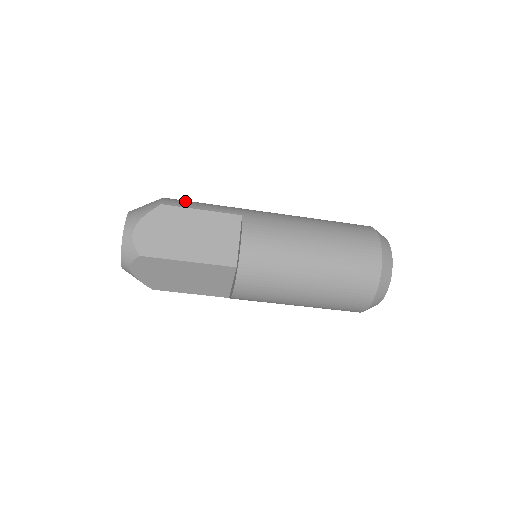
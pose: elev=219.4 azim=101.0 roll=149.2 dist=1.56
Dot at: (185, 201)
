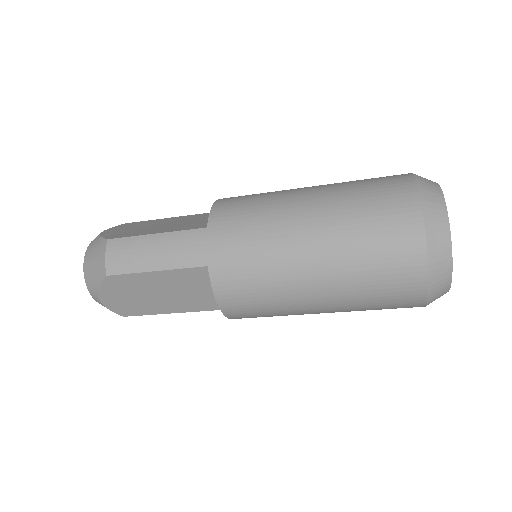
Dot at: (132, 250)
